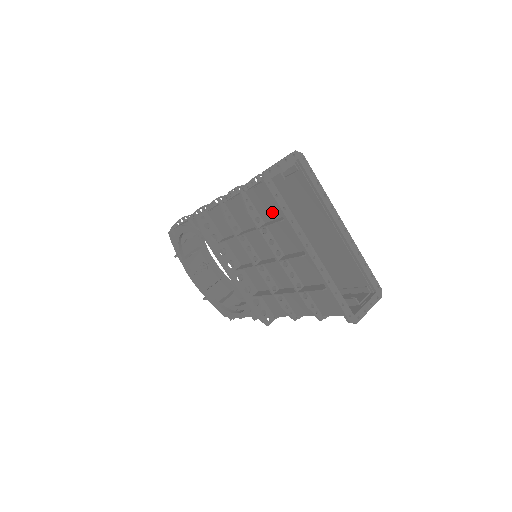
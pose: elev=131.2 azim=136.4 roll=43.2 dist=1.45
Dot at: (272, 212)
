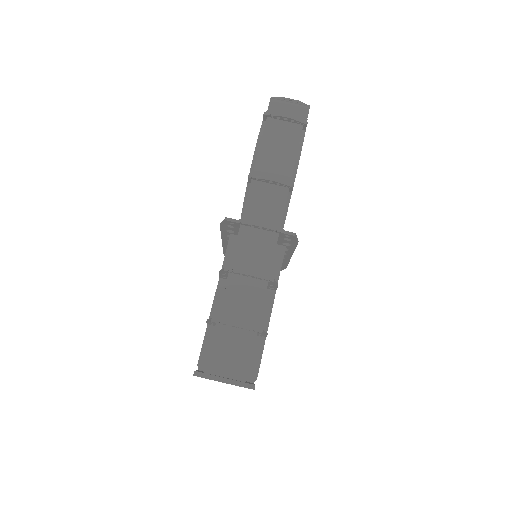
Dot at: occluded
